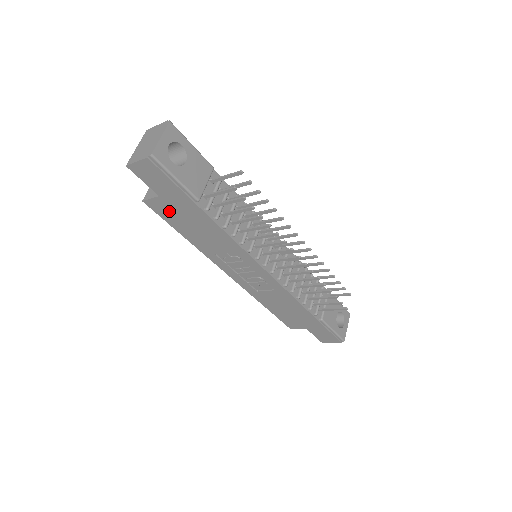
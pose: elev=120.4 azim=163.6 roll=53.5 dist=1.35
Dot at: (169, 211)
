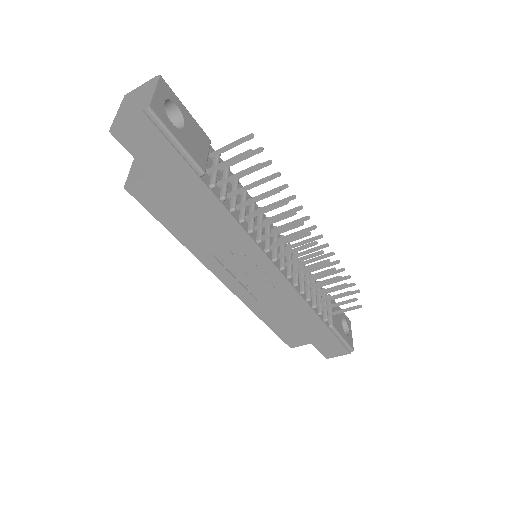
Dot at: (160, 197)
